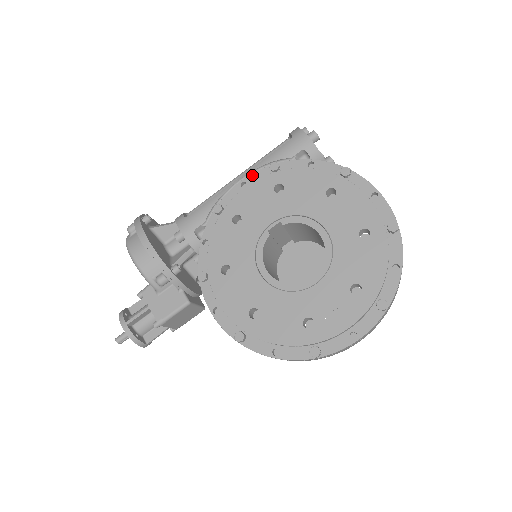
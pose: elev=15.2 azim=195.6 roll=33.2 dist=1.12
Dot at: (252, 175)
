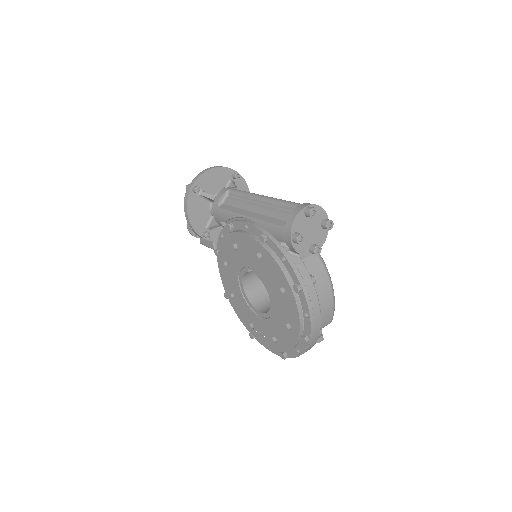
Dot at: (252, 226)
